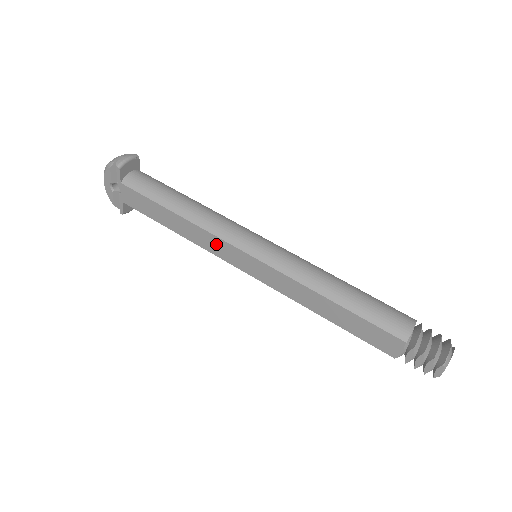
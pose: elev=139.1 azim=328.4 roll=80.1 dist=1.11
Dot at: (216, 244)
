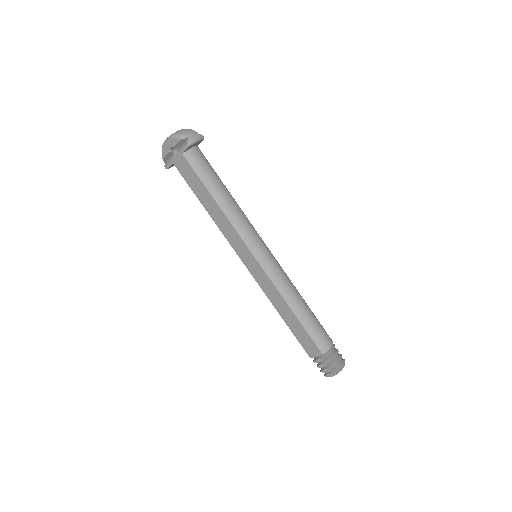
Dot at: (234, 237)
